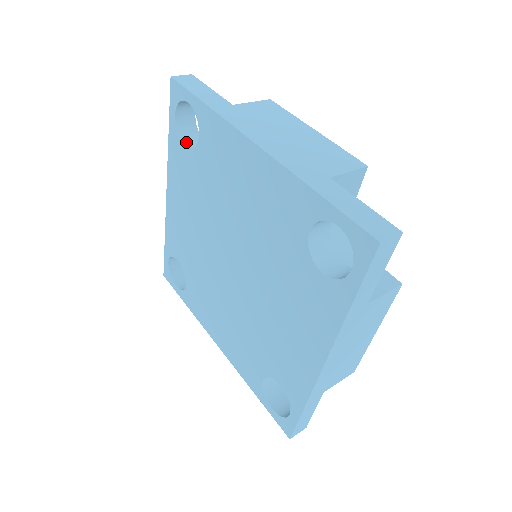
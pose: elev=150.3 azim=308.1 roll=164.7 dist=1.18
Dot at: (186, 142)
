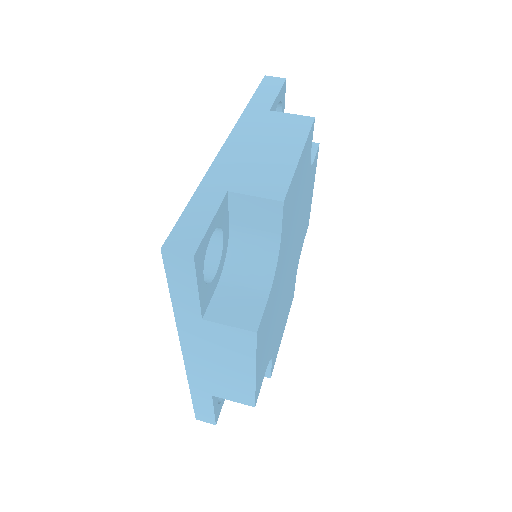
Dot at: occluded
